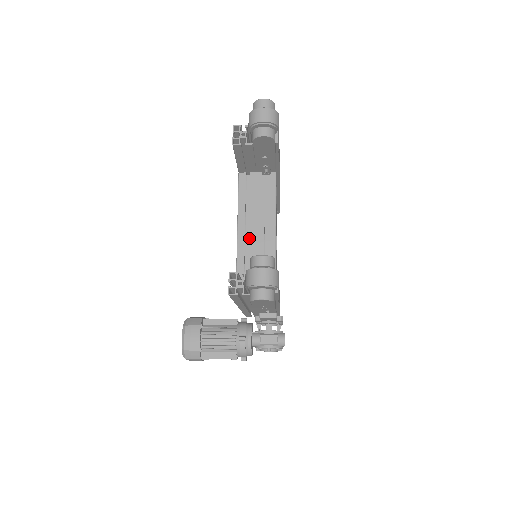
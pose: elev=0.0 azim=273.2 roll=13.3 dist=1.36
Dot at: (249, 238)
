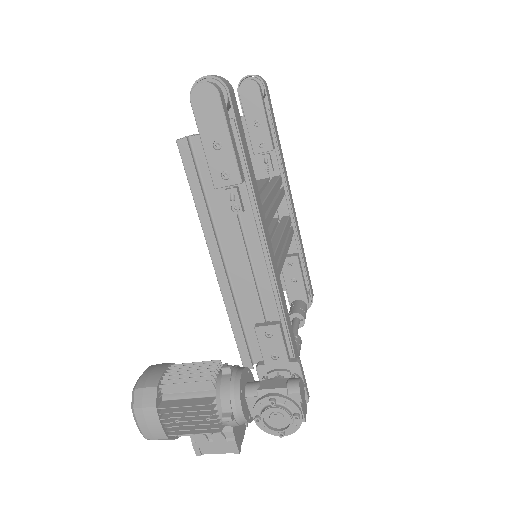
Dot at: occluded
